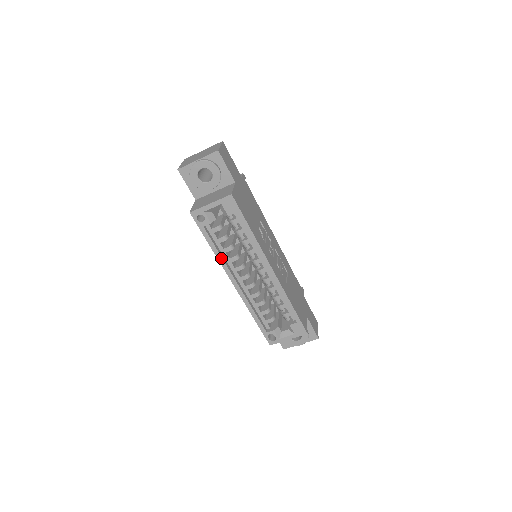
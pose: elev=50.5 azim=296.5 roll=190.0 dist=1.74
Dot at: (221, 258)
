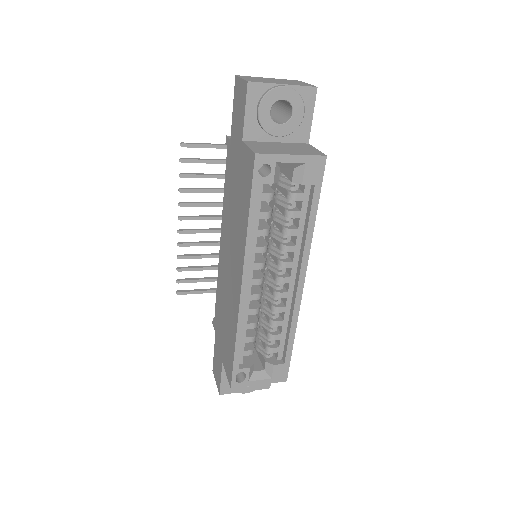
Dot at: (251, 242)
